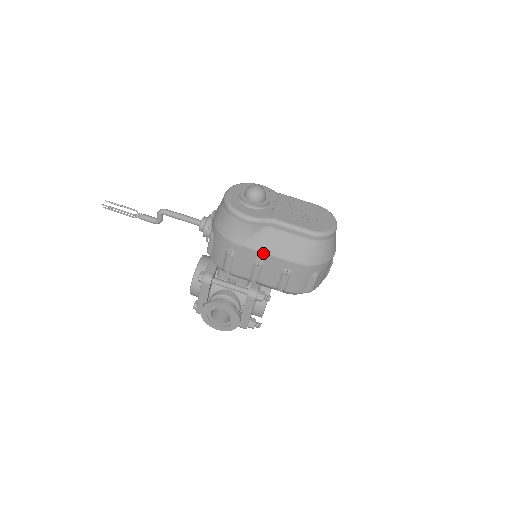
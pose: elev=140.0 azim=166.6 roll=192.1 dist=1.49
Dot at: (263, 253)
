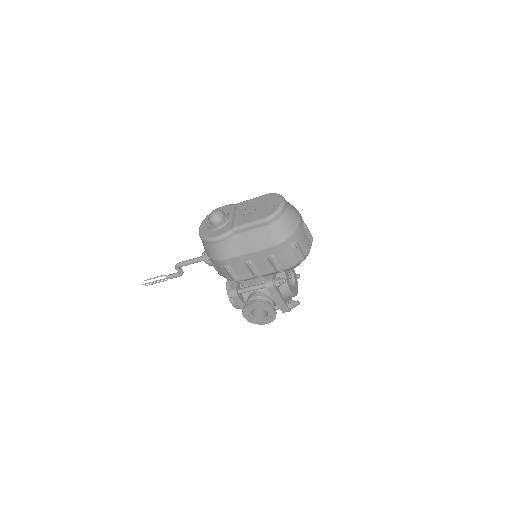
Dot at: (245, 255)
